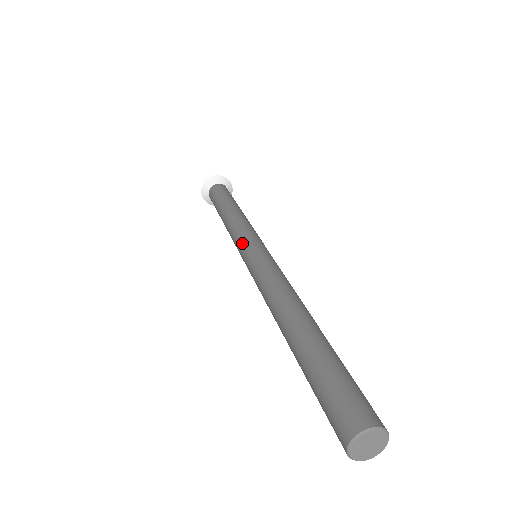
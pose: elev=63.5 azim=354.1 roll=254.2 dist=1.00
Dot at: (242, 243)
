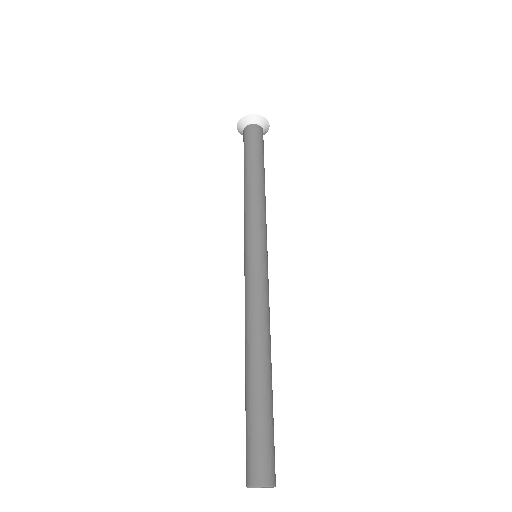
Dot at: (249, 240)
